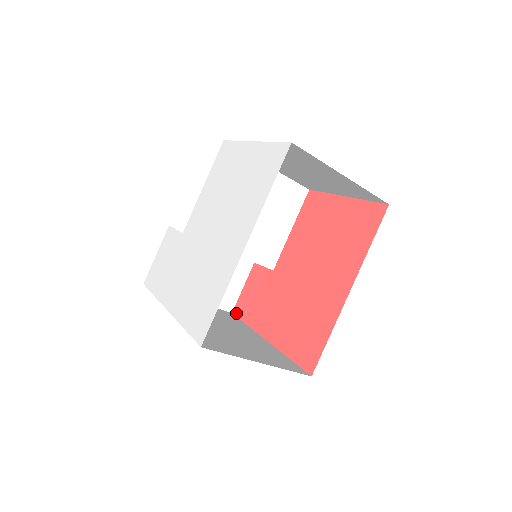
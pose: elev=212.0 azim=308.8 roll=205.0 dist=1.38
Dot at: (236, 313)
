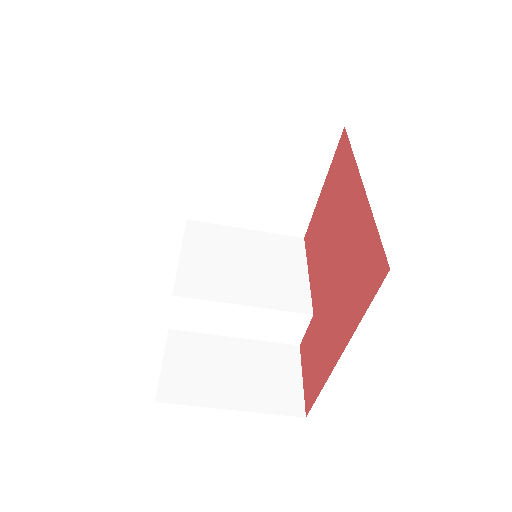
Dot at: (308, 408)
